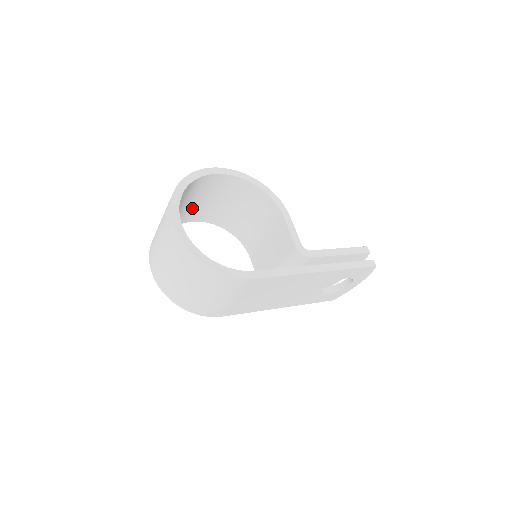
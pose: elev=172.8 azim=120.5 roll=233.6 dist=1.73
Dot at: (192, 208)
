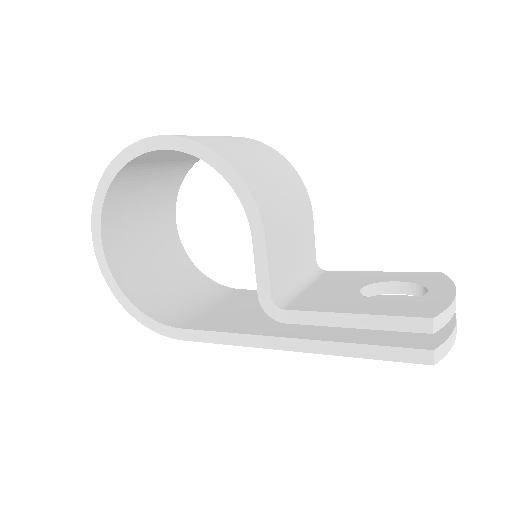
Dot at: occluded
